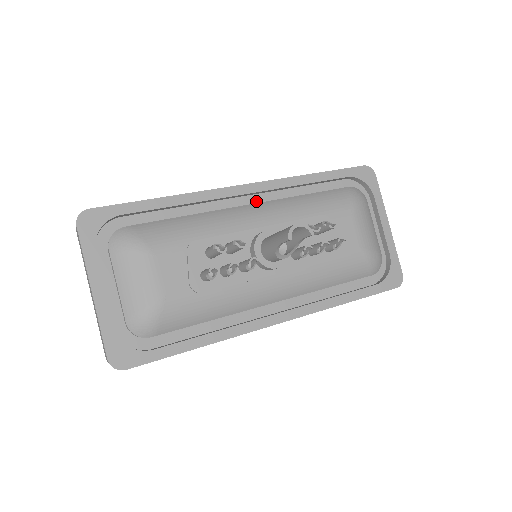
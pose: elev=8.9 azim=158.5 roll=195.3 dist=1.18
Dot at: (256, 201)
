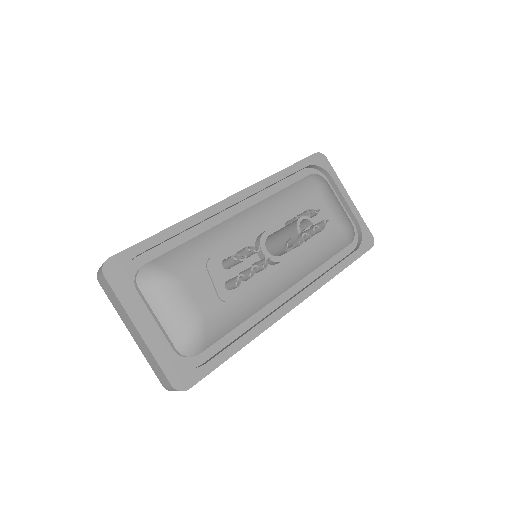
Dot at: (242, 208)
